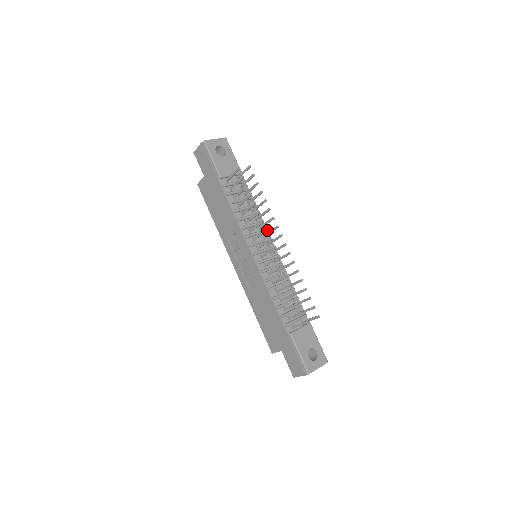
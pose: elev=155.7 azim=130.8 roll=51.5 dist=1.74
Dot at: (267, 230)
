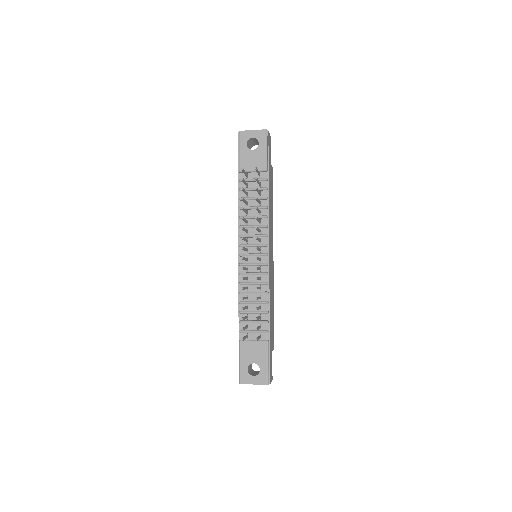
Dot at: occluded
